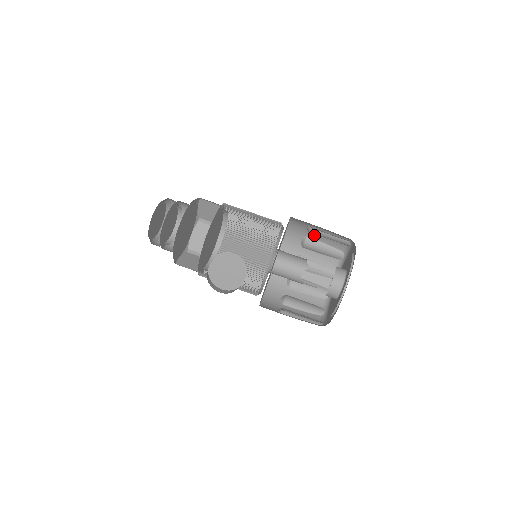
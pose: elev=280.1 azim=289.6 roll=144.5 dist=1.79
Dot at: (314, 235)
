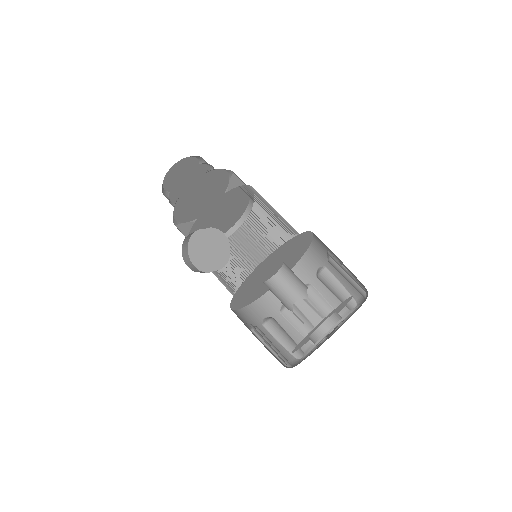
Dot at: (333, 268)
